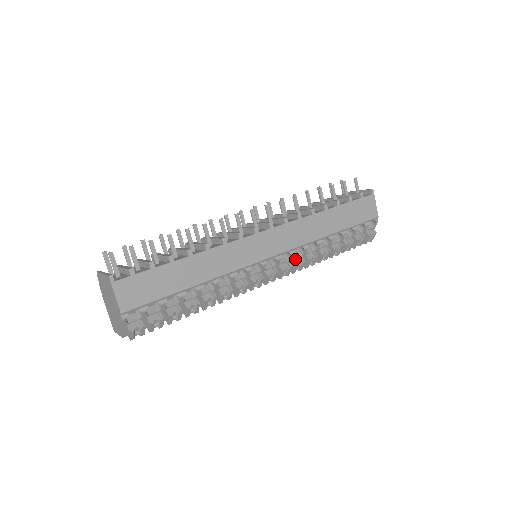
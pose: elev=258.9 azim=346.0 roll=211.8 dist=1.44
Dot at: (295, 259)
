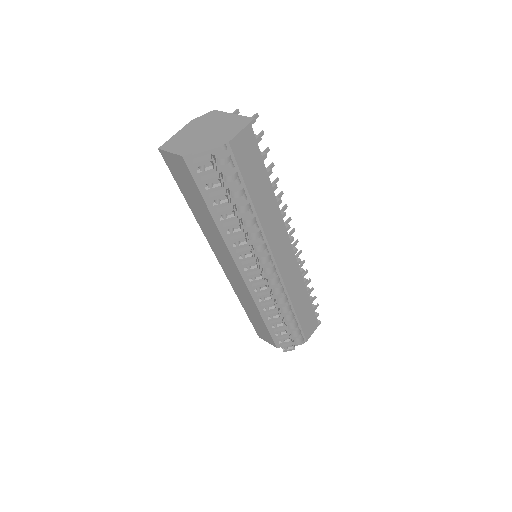
Dot at: (270, 291)
